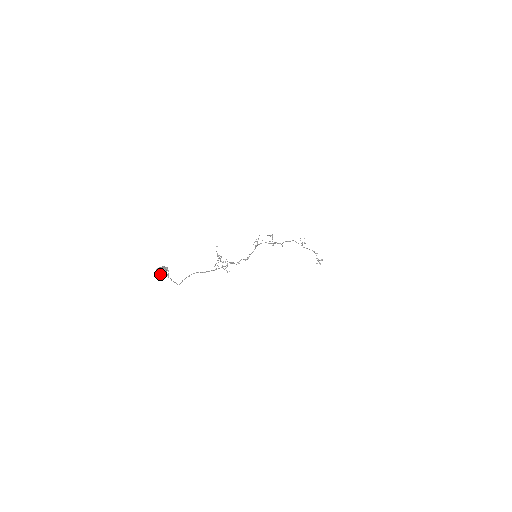
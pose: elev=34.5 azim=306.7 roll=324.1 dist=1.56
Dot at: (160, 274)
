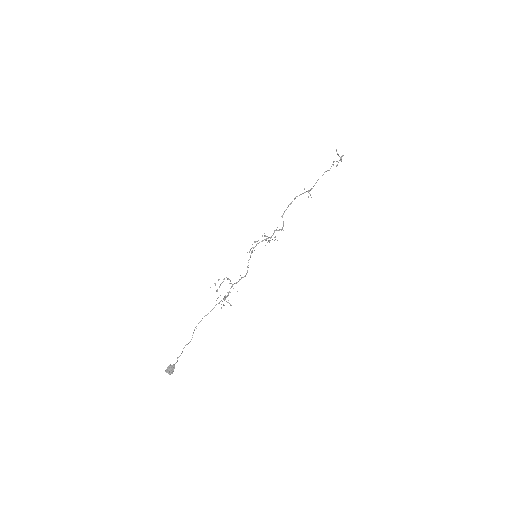
Dot at: (170, 374)
